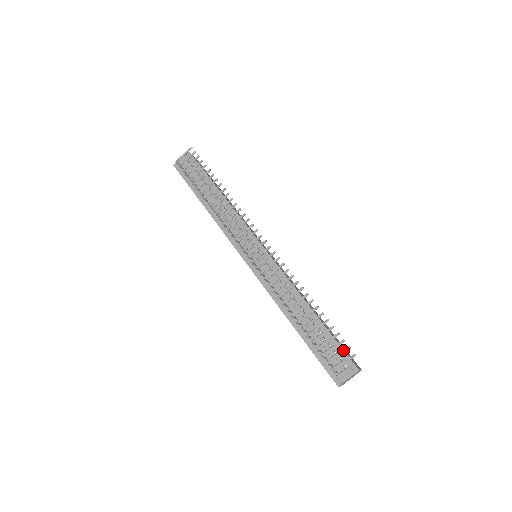
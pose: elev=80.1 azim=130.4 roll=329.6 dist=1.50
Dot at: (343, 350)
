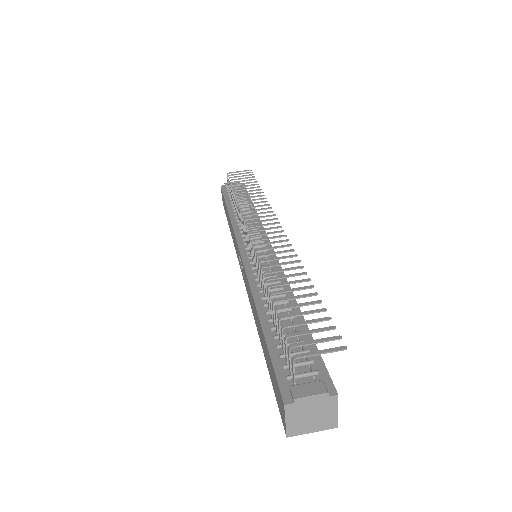
Dot at: (323, 361)
